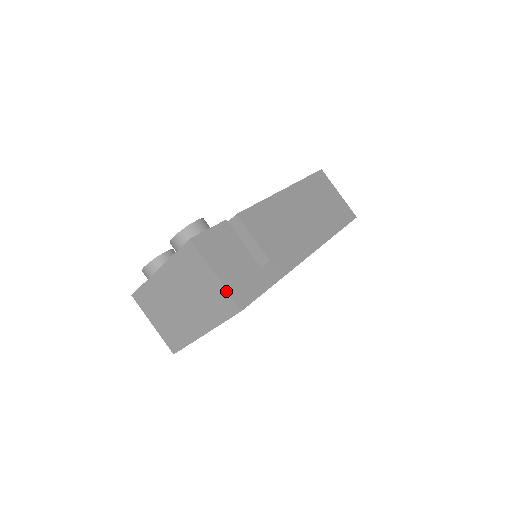
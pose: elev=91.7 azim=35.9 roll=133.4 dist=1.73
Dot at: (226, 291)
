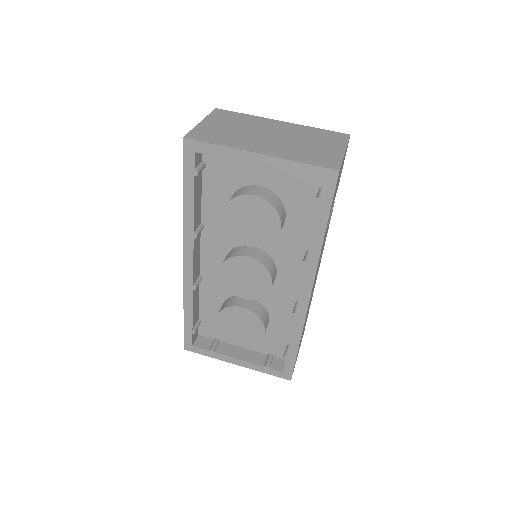
Dot at: (342, 159)
